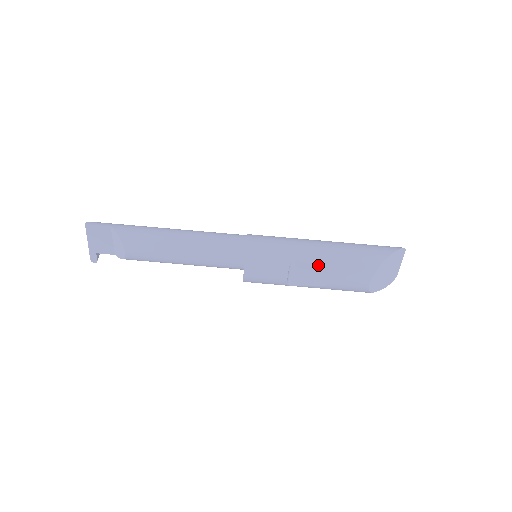
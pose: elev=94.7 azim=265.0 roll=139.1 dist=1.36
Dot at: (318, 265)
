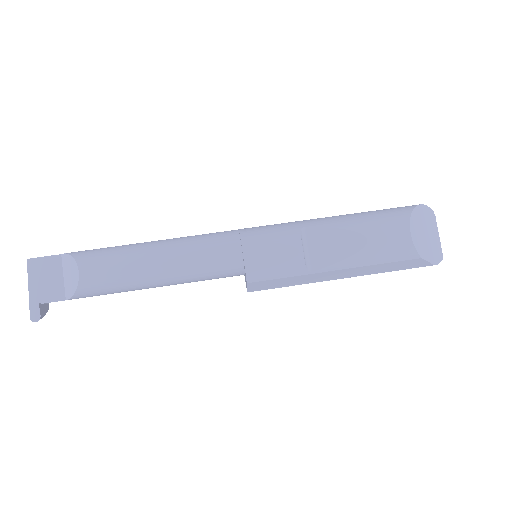
Dot at: (336, 226)
